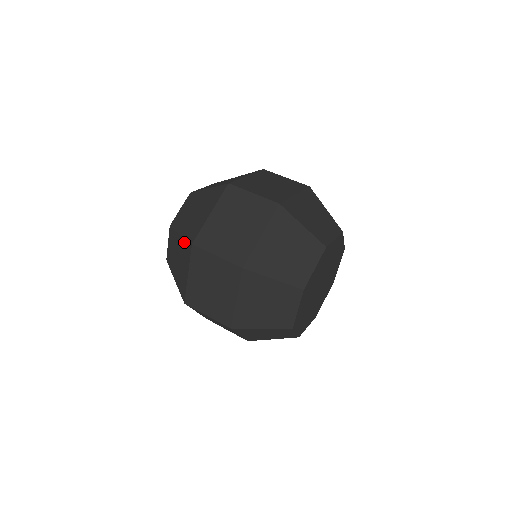
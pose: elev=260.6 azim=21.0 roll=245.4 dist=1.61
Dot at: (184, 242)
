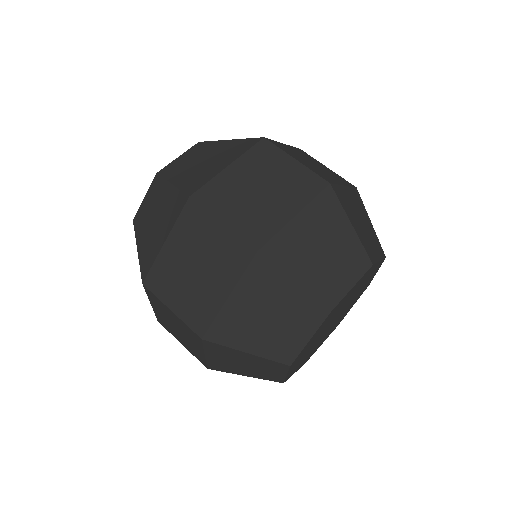
Dot at: occluded
